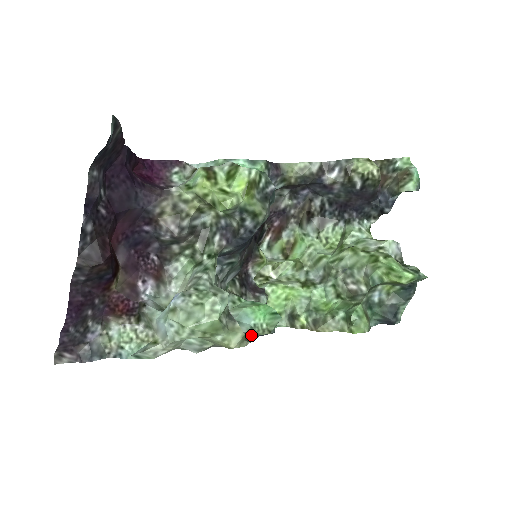
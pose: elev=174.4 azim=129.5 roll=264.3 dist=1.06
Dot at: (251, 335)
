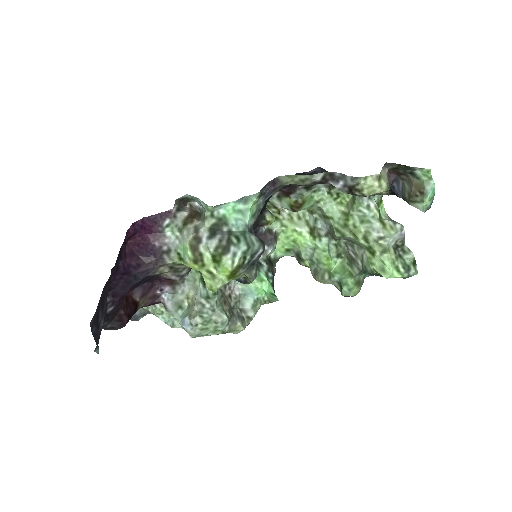
Dot at: (254, 311)
